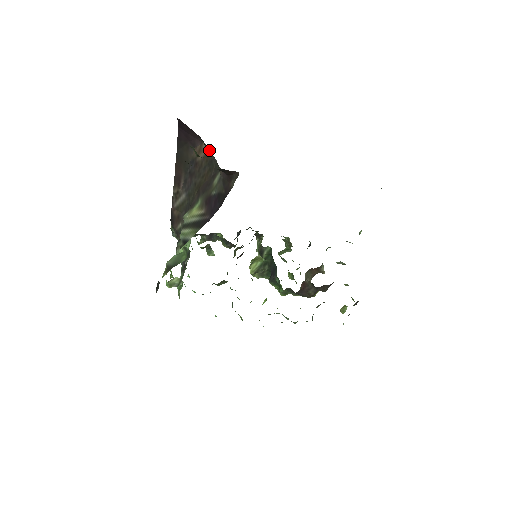
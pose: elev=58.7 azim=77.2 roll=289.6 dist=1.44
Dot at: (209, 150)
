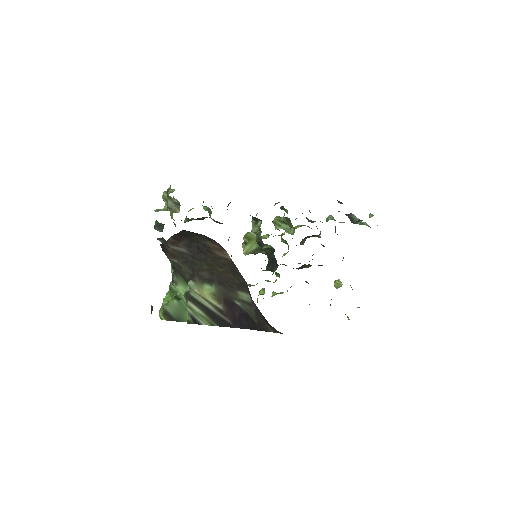
Dot at: occluded
